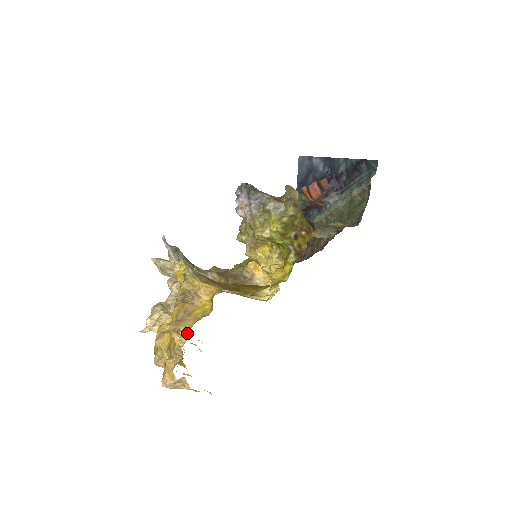
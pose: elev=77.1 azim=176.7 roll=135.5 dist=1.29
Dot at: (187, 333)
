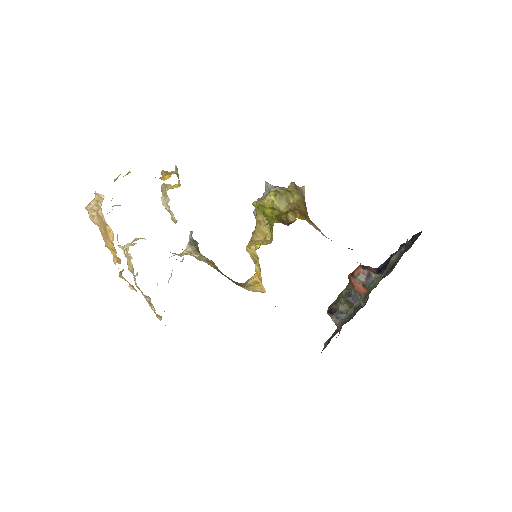
Dot at: occluded
